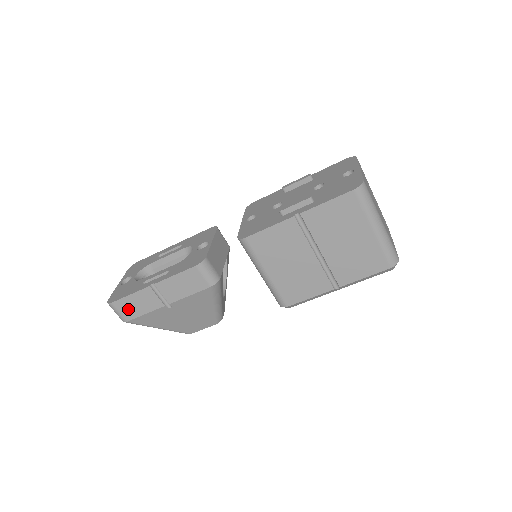
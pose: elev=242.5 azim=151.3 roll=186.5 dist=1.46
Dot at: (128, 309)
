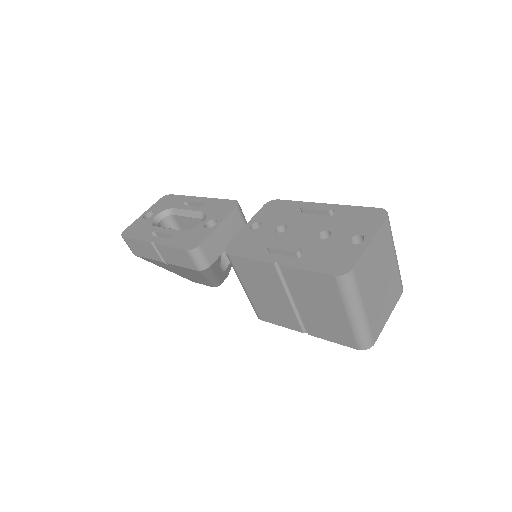
Dot at: (135, 248)
